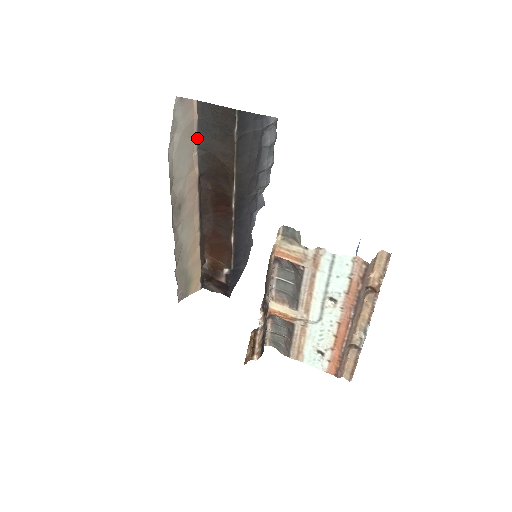
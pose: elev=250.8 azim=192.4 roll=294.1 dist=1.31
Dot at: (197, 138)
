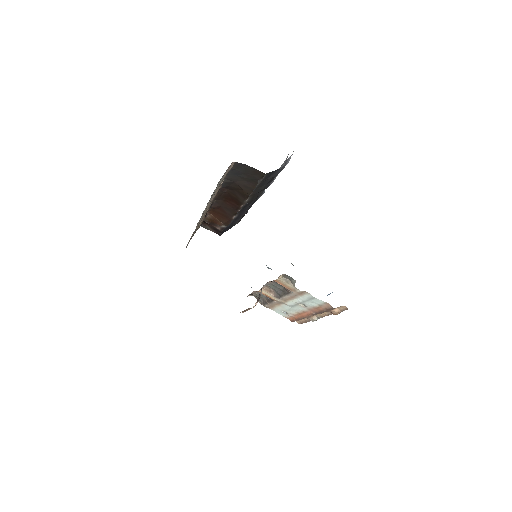
Dot at: (226, 175)
